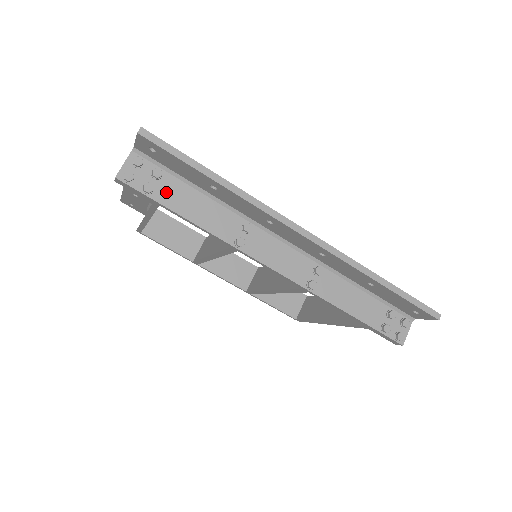
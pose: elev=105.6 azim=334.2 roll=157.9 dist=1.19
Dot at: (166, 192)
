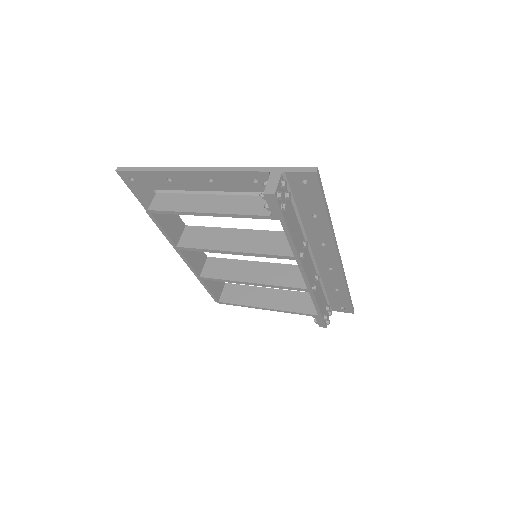
Dot at: (287, 211)
